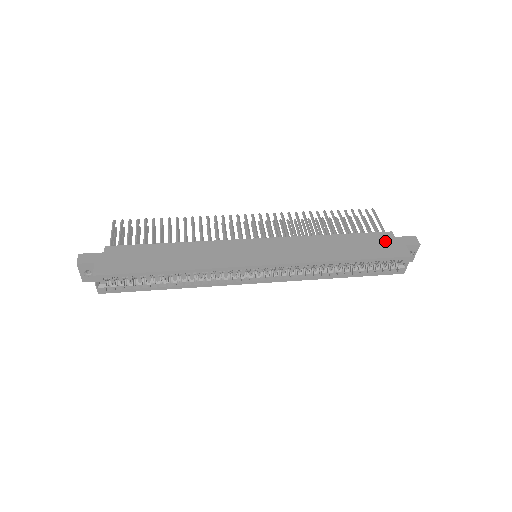
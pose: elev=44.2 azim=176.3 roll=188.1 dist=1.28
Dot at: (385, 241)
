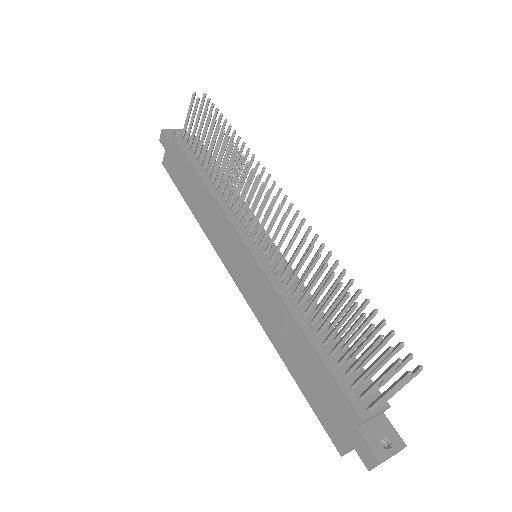
Dot at: (340, 413)
